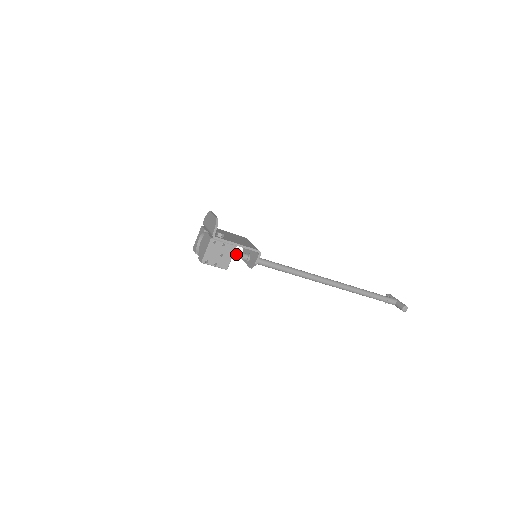
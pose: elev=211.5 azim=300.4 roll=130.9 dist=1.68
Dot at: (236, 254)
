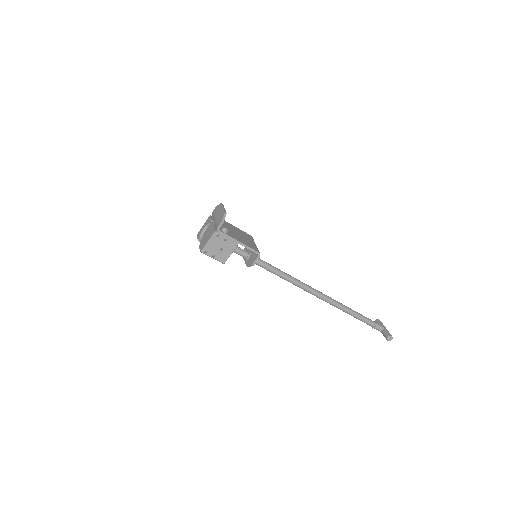
Dot at: (237, 250)
